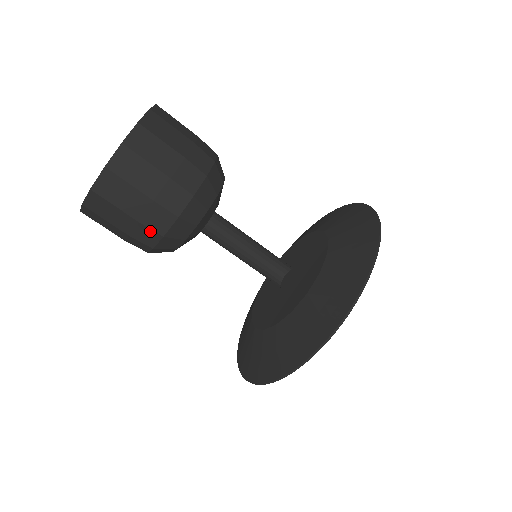
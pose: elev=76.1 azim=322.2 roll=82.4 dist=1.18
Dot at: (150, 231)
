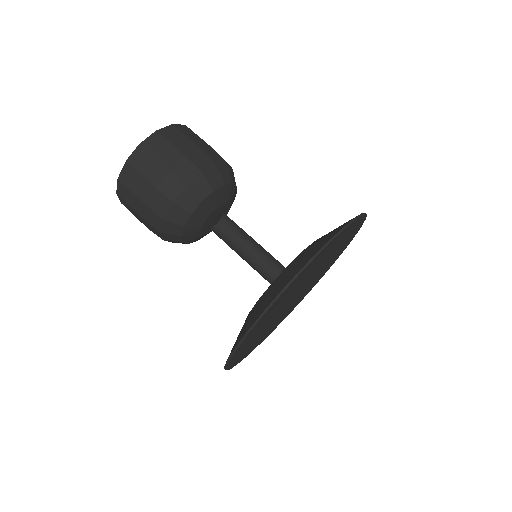
Dot at: (155, 214)
